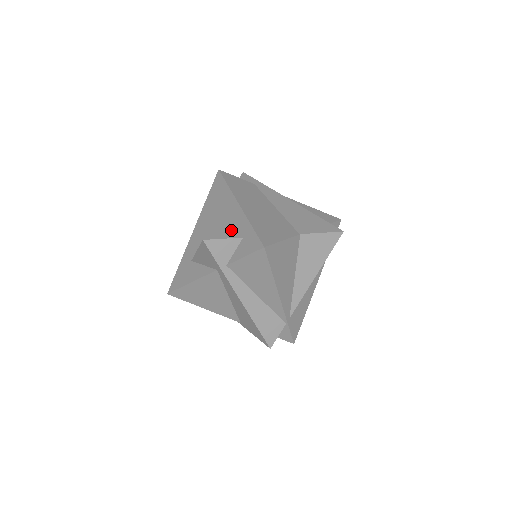
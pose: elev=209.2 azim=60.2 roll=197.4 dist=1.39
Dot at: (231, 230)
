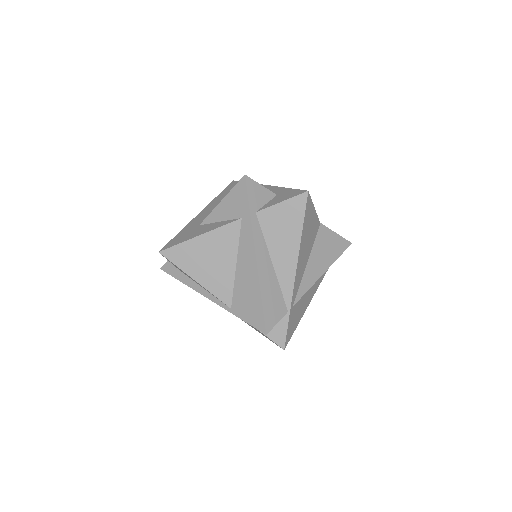
Dot at: occluded
